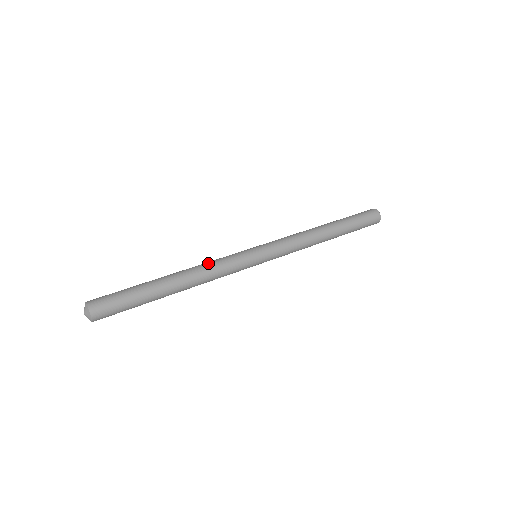
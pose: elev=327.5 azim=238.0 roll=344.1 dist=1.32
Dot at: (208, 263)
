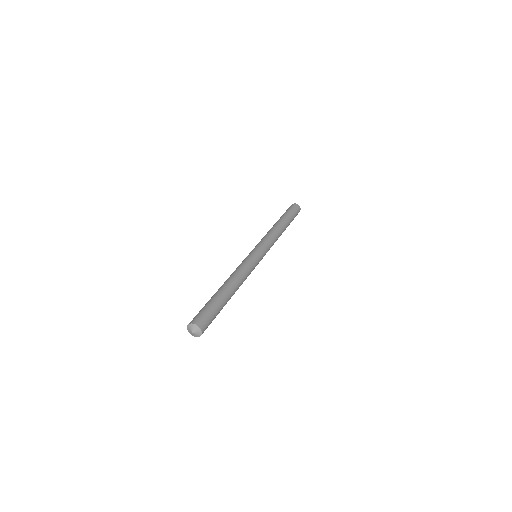
Dot at: (242, 271)
